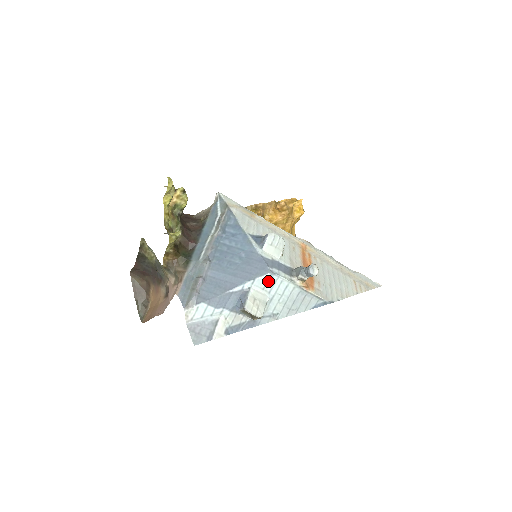
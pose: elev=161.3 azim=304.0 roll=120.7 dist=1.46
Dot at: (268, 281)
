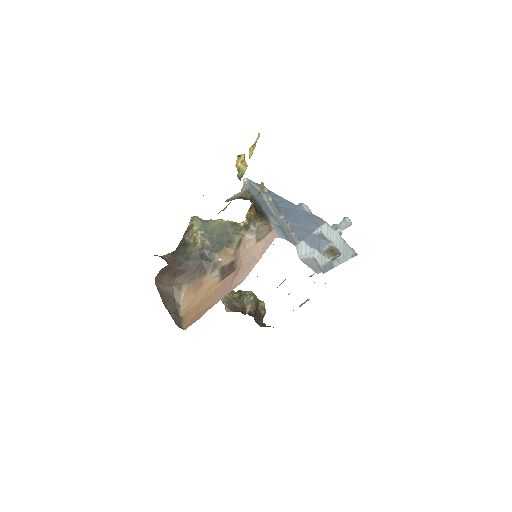
Dot at: (328, 229)
